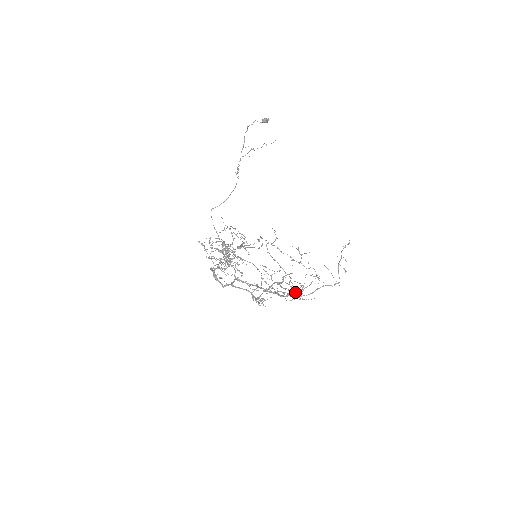
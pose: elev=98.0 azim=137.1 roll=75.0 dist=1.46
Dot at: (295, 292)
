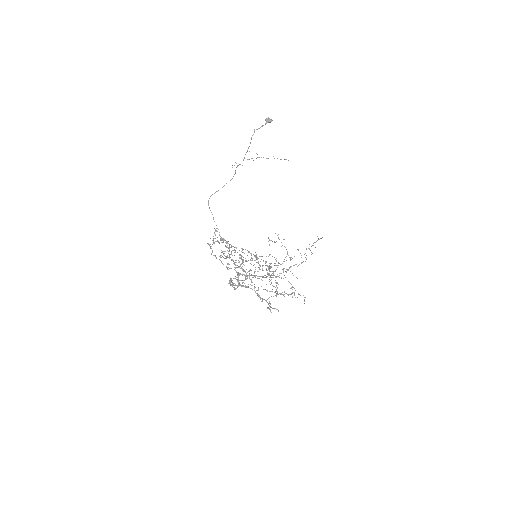
Dot at: occluded
